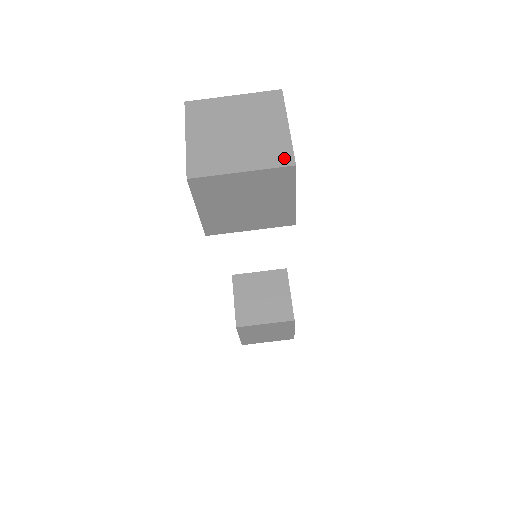
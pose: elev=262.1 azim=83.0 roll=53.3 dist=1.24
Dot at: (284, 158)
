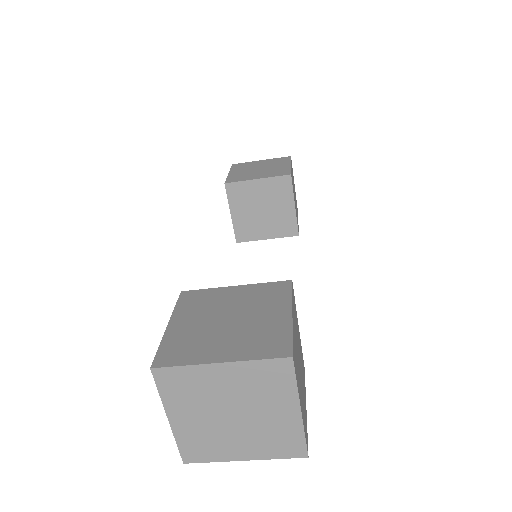
Dot at: (294, 450)
